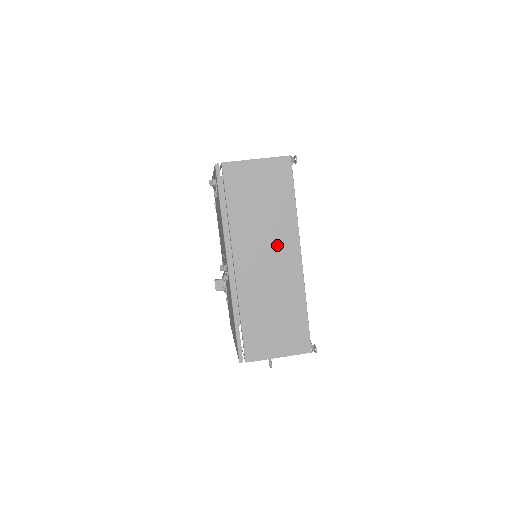
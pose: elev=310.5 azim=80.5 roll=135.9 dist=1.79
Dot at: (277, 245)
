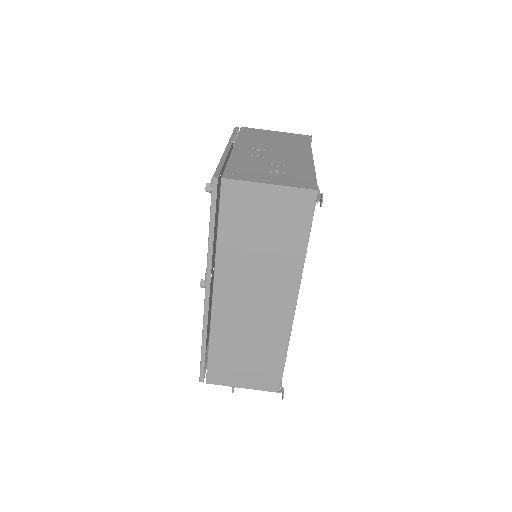
Dot at: (270, 287)
